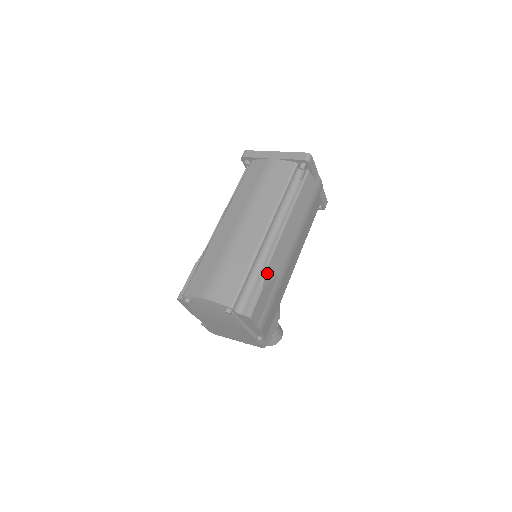
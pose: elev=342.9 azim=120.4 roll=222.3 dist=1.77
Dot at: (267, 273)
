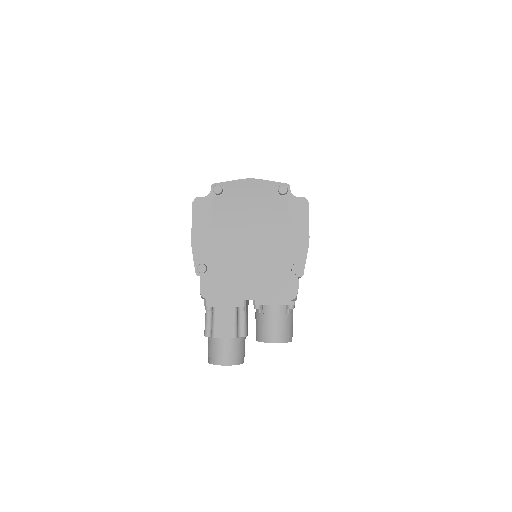
Dot at: occluded
